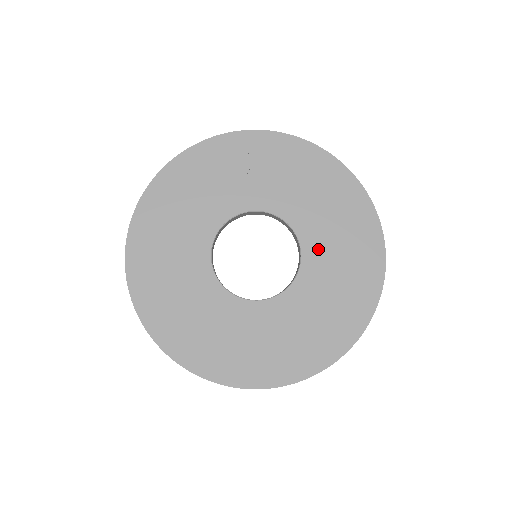
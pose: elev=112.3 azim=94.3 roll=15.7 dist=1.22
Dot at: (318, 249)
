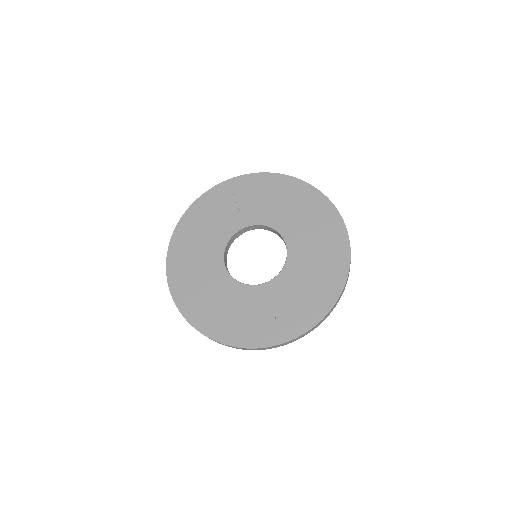
Dot at: (297, 238)
